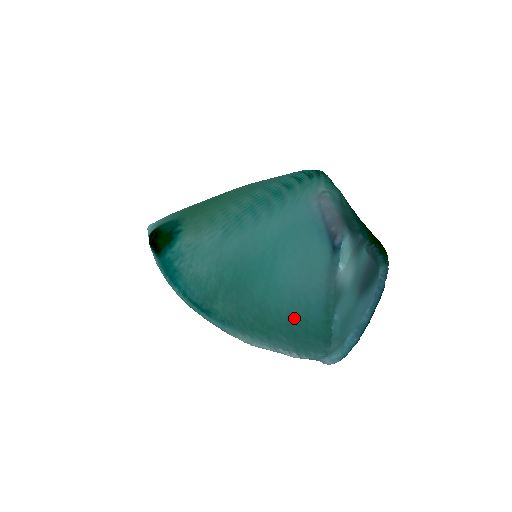
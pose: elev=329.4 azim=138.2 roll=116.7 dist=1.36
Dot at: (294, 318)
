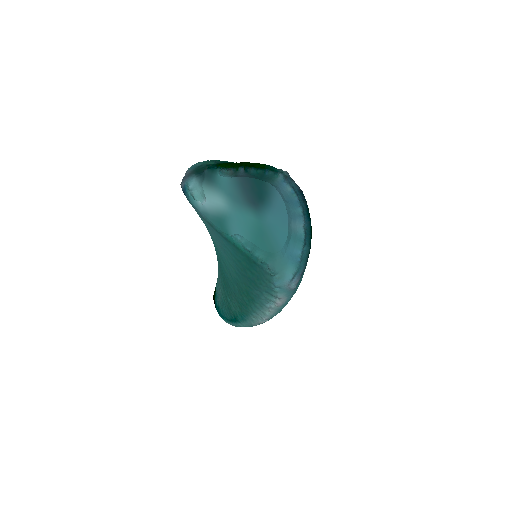
Dot at: (238, 268)
